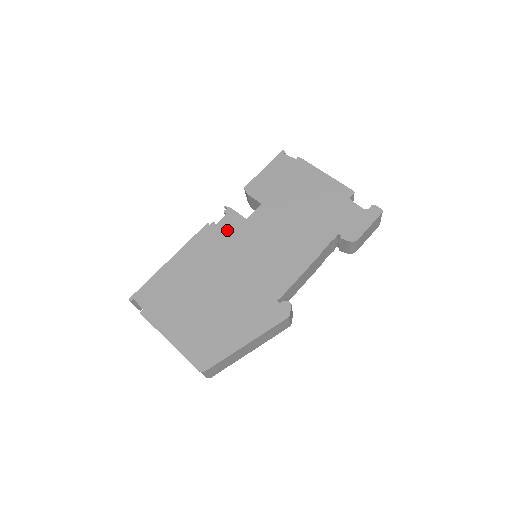
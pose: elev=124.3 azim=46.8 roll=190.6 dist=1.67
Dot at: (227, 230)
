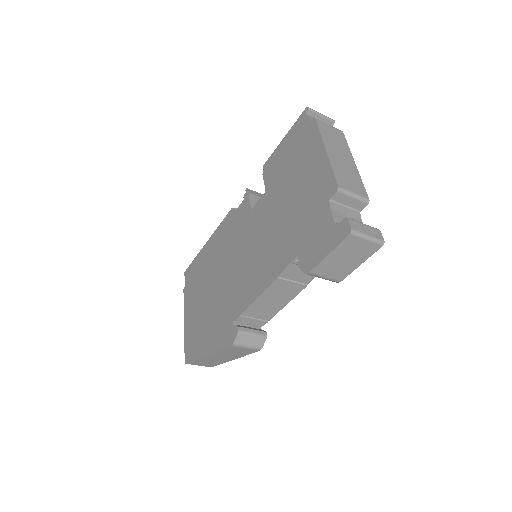
Dot at: (238, 220)
